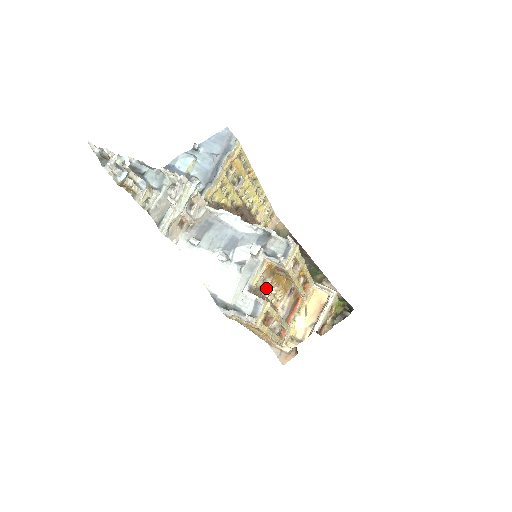
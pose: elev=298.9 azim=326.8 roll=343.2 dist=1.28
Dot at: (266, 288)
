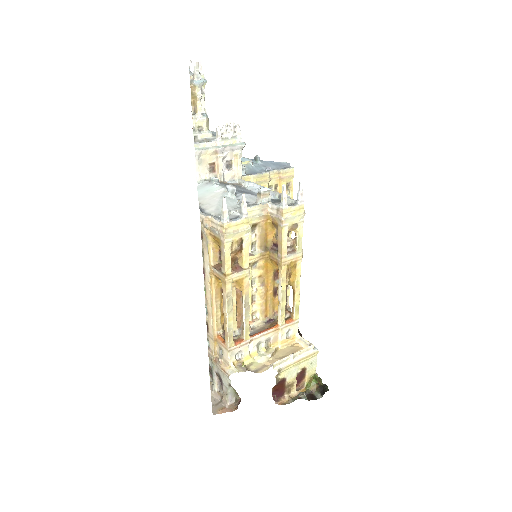
Dot at: (251, 255)
